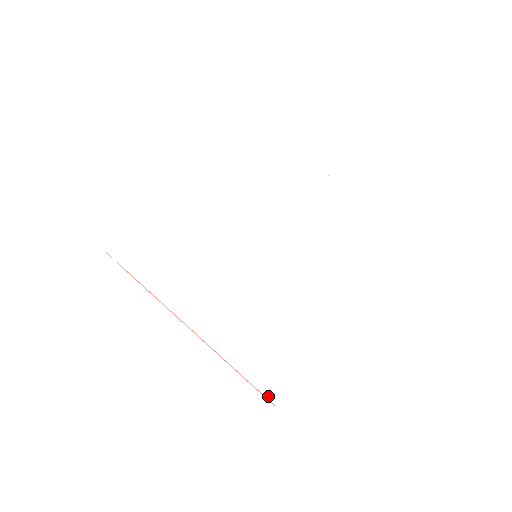
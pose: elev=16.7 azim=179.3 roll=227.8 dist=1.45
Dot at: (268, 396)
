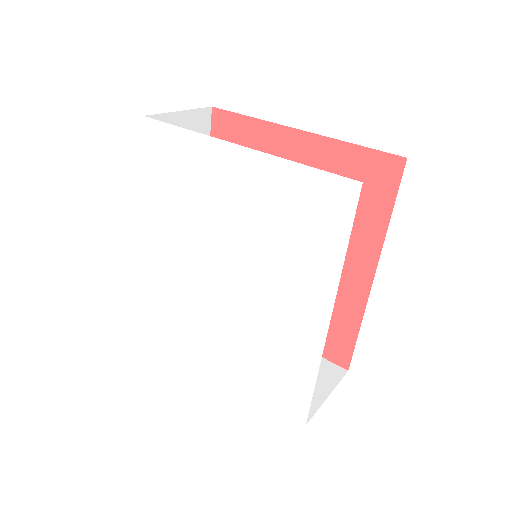
Dot at: (147, 318)
